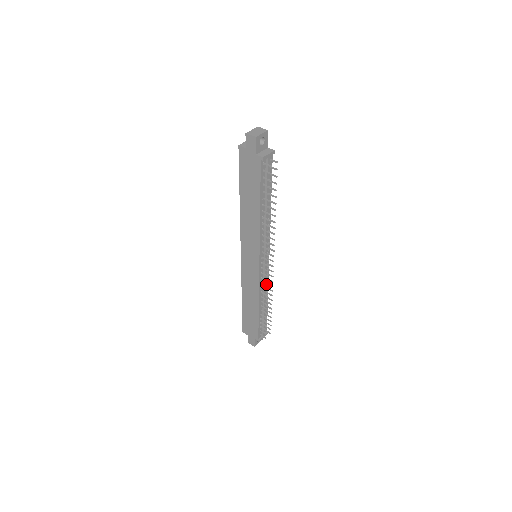
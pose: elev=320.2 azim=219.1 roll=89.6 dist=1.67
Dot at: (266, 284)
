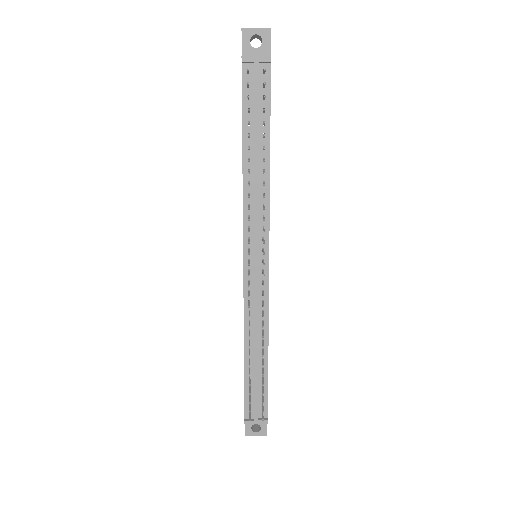
Dot at: occluded
